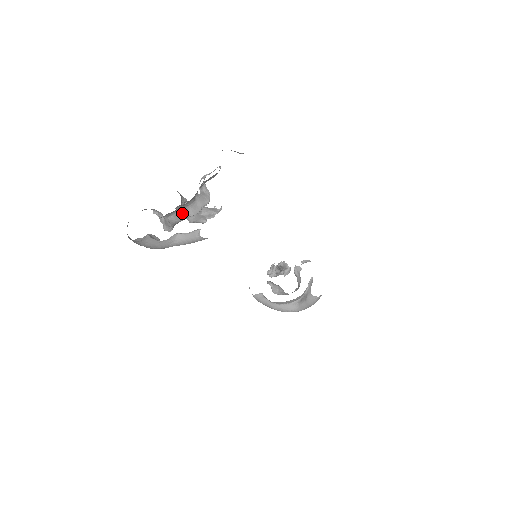
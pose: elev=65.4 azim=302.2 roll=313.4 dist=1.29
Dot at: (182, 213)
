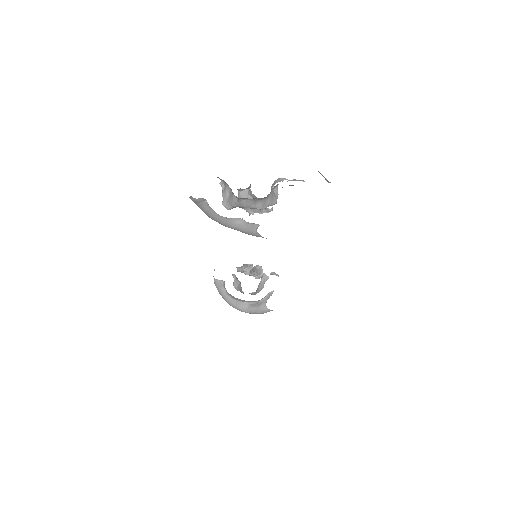
Dot at: (253, 203)
